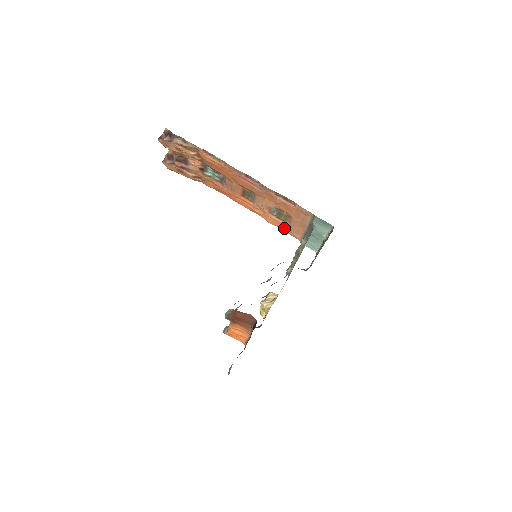
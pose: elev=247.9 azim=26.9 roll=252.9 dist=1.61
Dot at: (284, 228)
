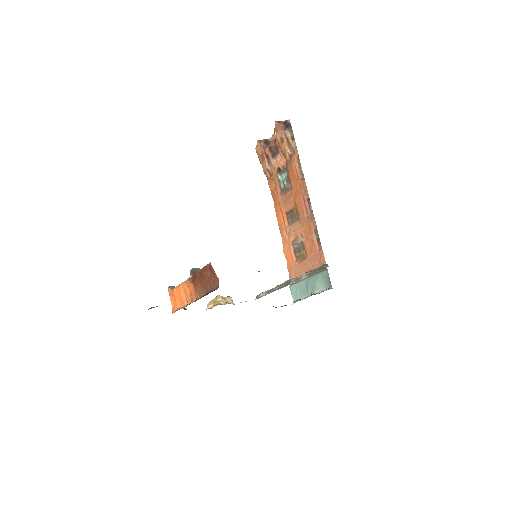
Dot at: (290, 263)
